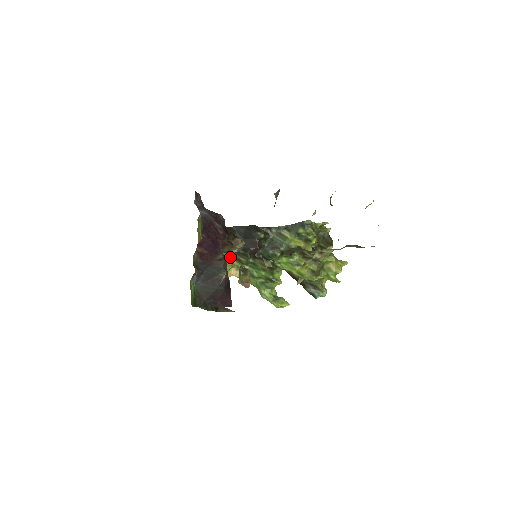
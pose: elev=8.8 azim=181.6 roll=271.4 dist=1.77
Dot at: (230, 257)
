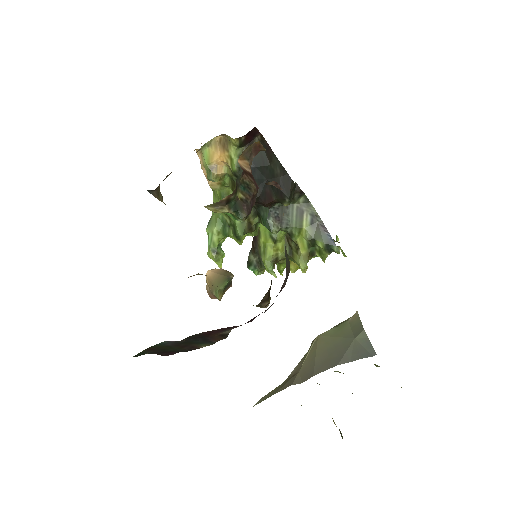
Dot at: (230, 172)
